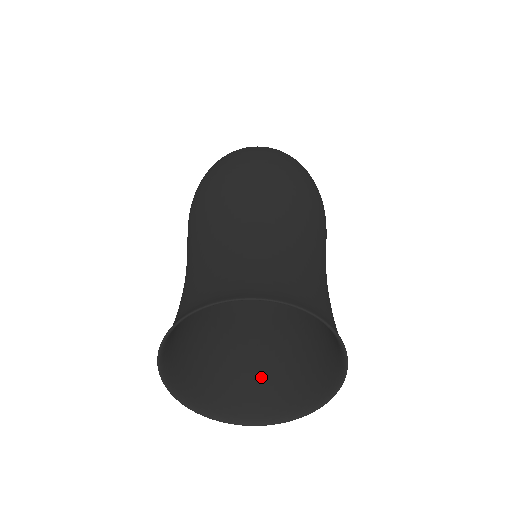
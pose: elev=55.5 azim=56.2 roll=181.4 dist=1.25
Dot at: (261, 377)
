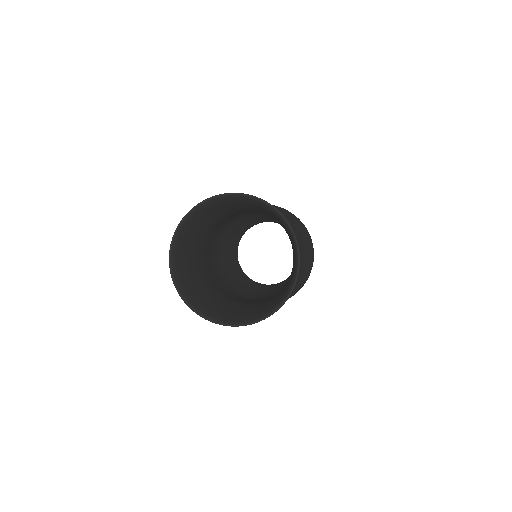
Dot at: (257, 309)
